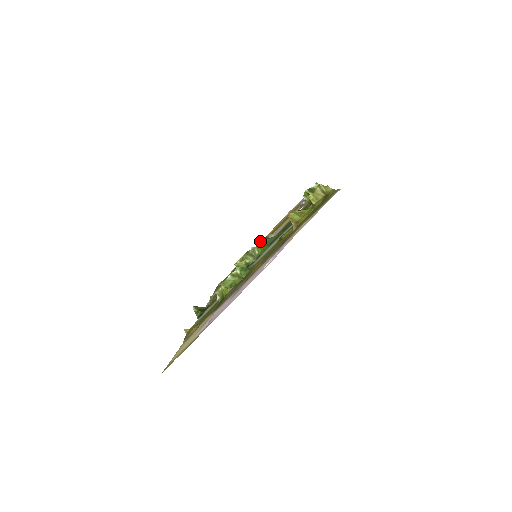
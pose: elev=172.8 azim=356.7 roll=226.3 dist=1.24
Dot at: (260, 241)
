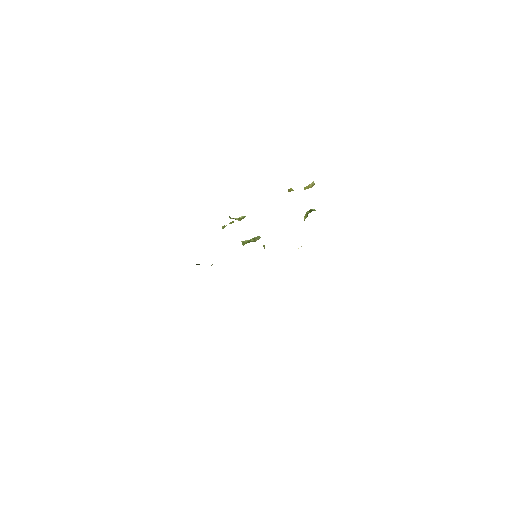
Dot at: occluded
